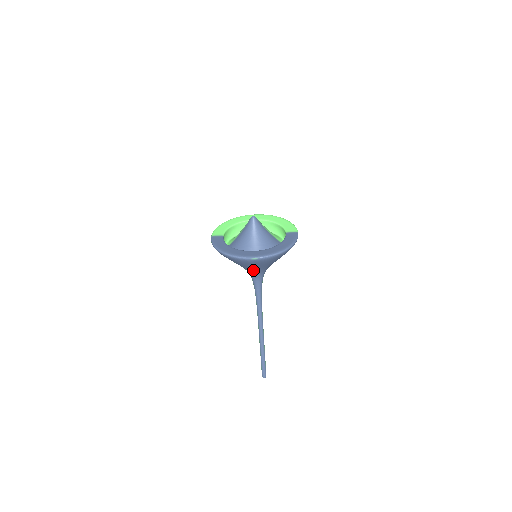
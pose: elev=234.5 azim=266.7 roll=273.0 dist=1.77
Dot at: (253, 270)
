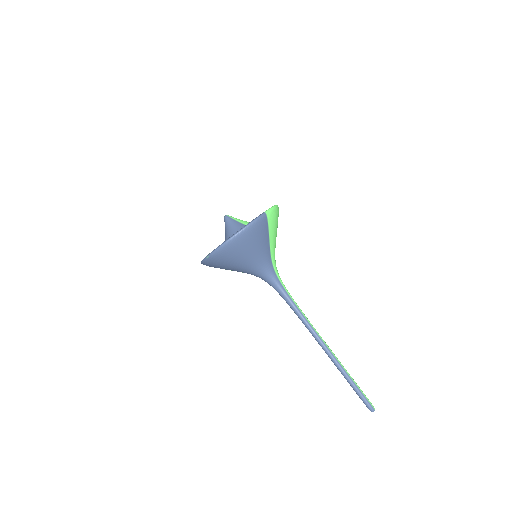
Dot at: (246, 271)
